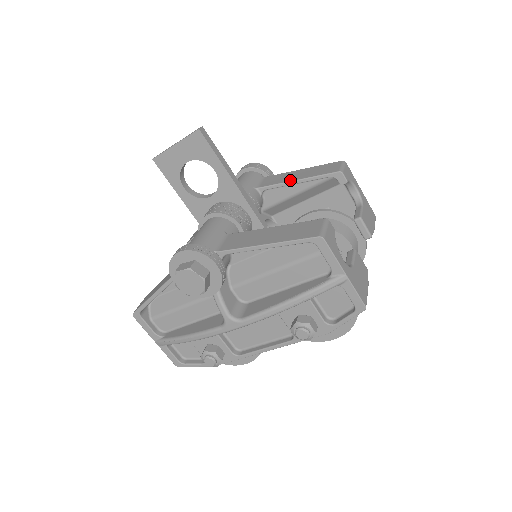
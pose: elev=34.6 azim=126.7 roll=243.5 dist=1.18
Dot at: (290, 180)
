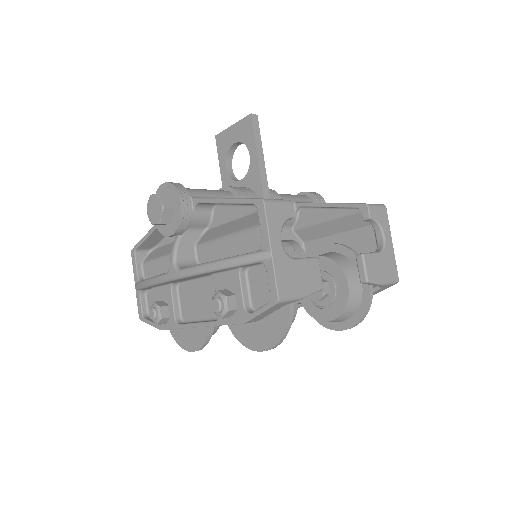
Dot at: occluded
